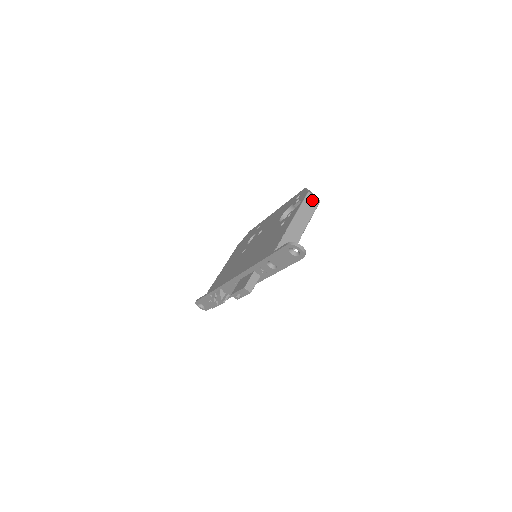
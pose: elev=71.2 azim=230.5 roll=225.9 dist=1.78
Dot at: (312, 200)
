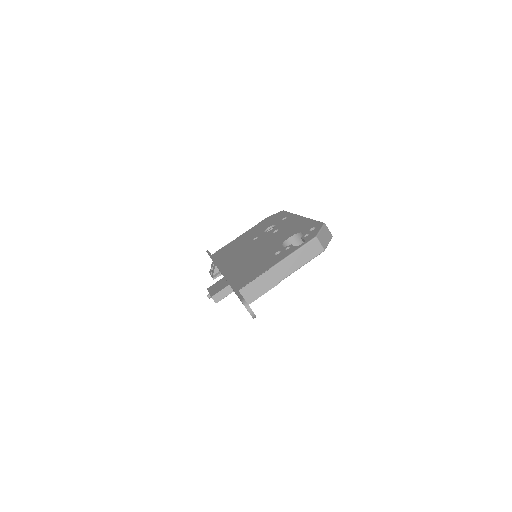
Dot at: (315, 247)
